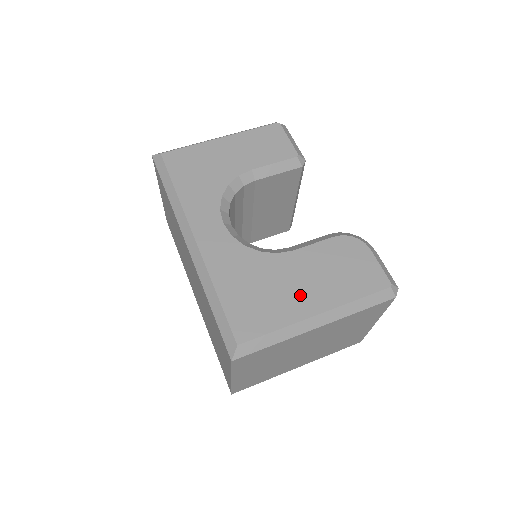
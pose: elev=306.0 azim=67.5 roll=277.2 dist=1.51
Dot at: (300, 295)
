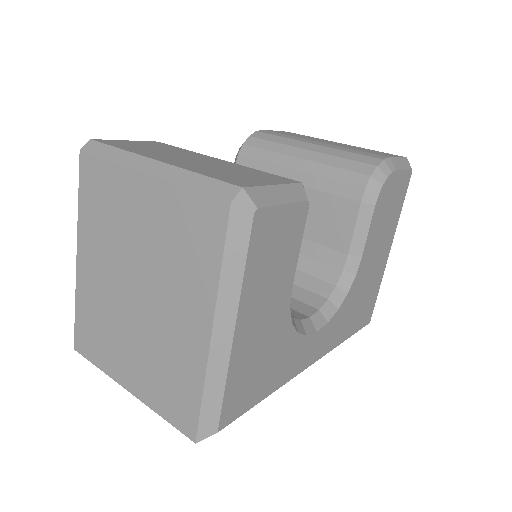
Dot at: (379, 263)
